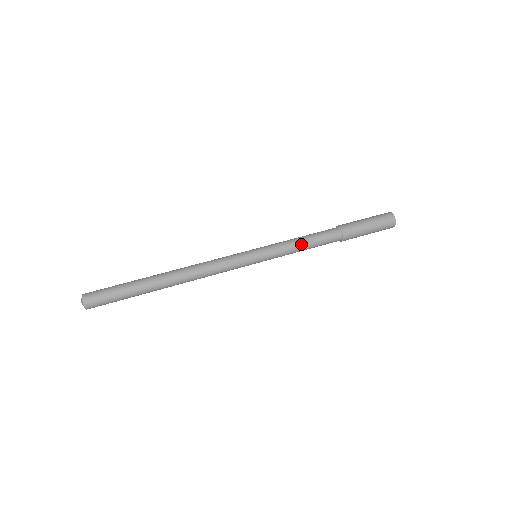
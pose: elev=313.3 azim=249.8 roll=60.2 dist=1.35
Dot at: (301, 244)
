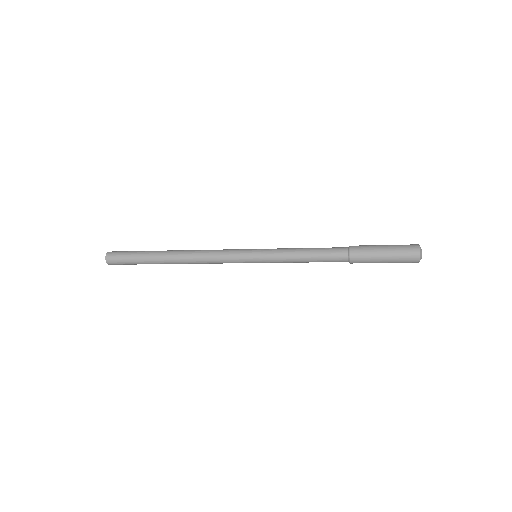
Dot at: (301, 249)
